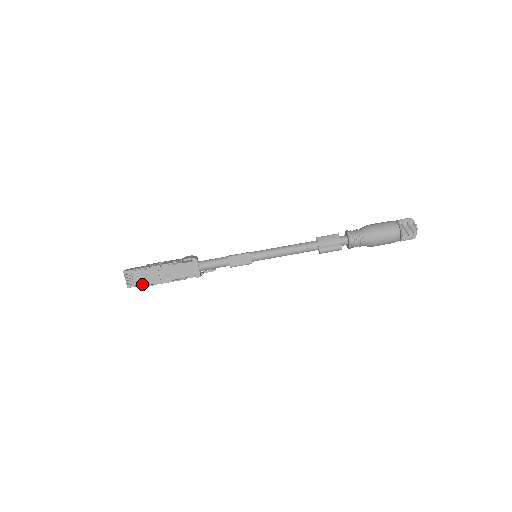
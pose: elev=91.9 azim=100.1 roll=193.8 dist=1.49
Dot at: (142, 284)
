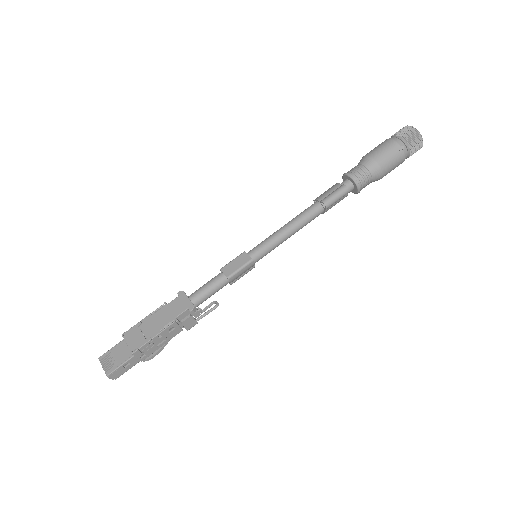
Dot at: (125, 360)
